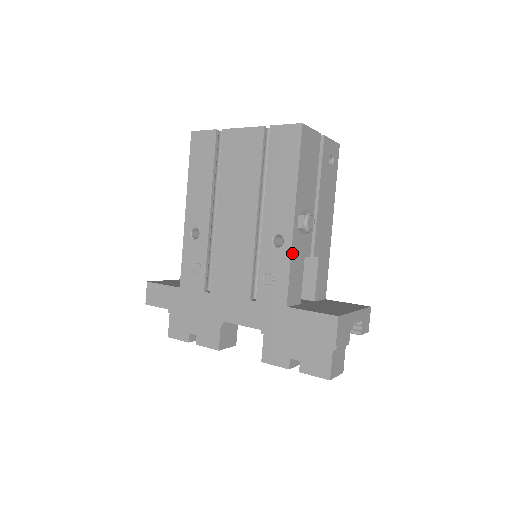
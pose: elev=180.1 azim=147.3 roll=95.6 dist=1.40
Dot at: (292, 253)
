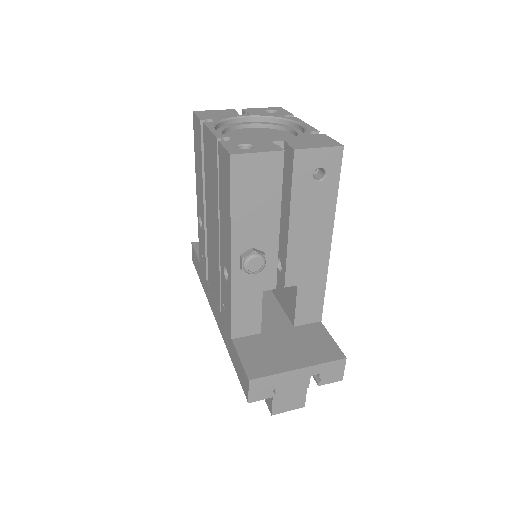
Dot at: (233, 293)
